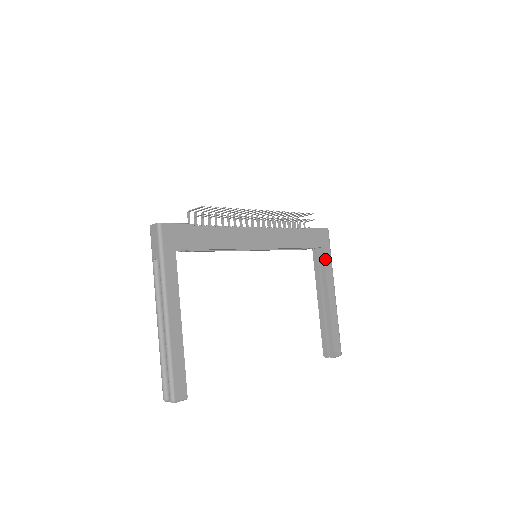
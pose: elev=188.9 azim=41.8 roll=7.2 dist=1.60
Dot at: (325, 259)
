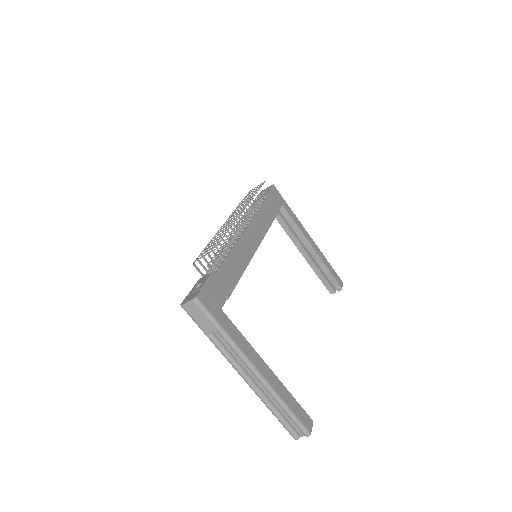
Dot at: (289, 214)
